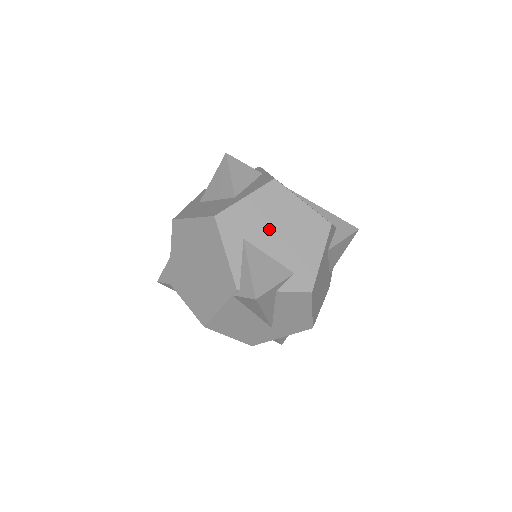
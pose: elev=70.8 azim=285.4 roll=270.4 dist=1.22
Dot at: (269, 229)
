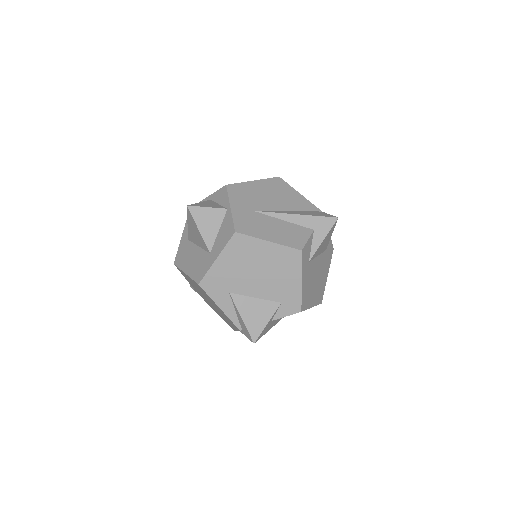
Dot at: (247, 277)
